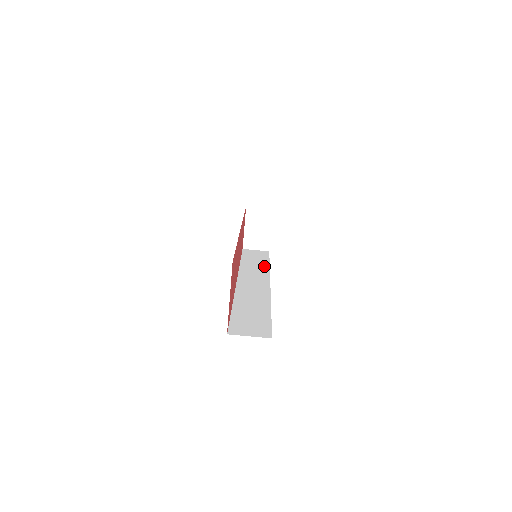
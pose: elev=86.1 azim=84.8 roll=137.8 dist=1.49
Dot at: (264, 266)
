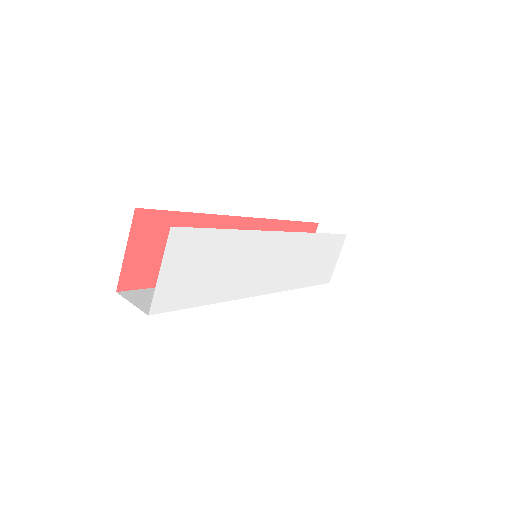
Dot at: occluded
